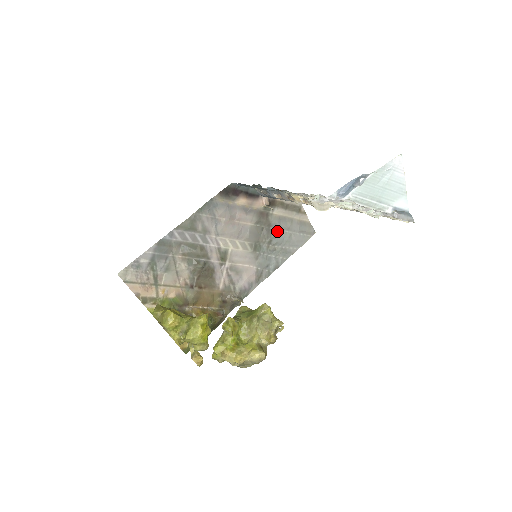
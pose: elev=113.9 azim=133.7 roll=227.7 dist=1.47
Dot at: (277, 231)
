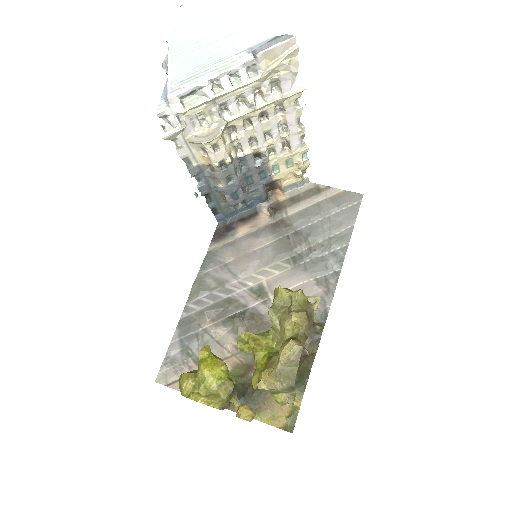
Dot at: (308, 227)
